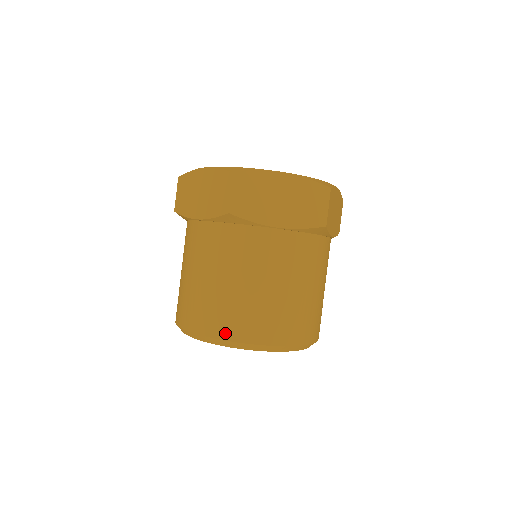
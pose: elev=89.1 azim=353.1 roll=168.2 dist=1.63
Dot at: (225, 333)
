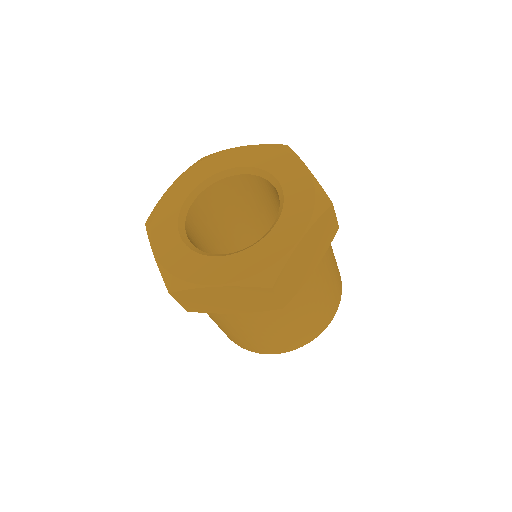
Dot at: (239, 345)
